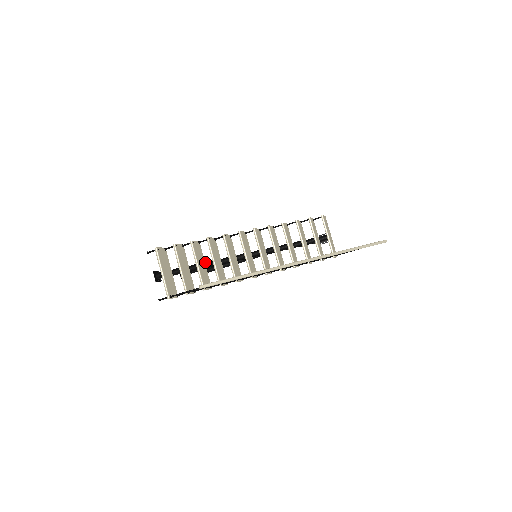
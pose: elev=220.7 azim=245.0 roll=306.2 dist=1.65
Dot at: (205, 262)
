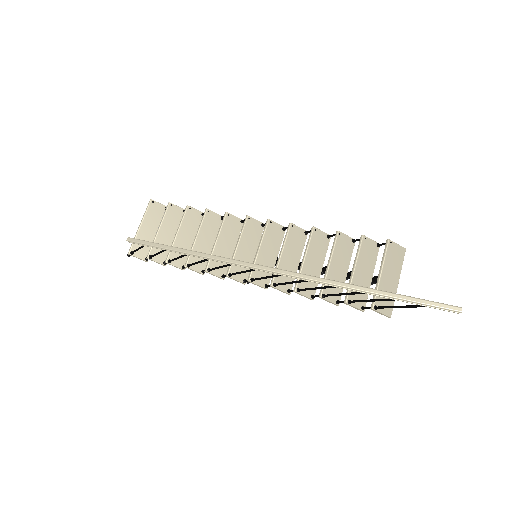
Dot at: occluded
